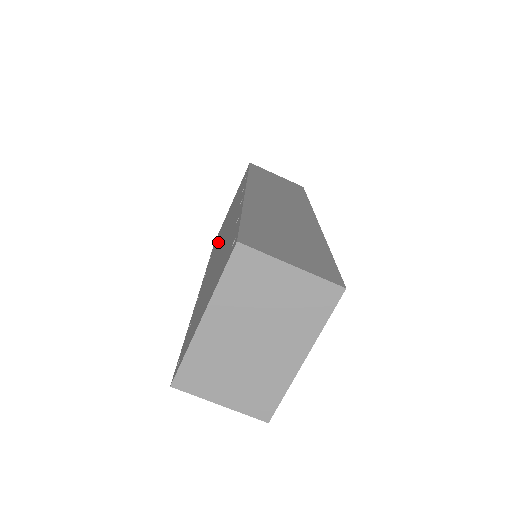
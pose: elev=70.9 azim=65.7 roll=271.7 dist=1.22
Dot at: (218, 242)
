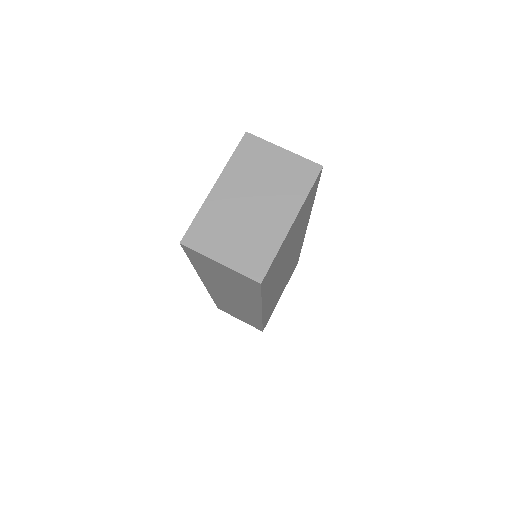
Dot at: occluded
